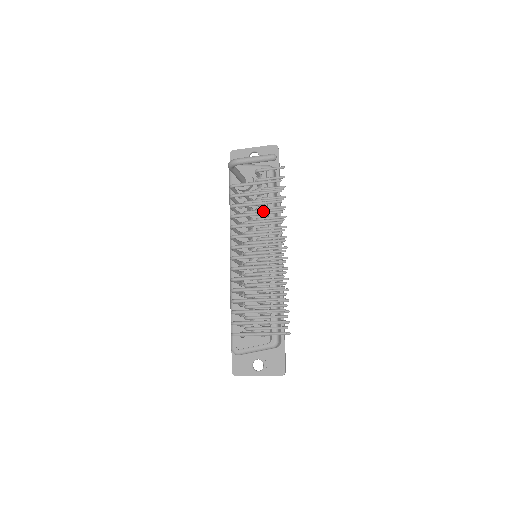
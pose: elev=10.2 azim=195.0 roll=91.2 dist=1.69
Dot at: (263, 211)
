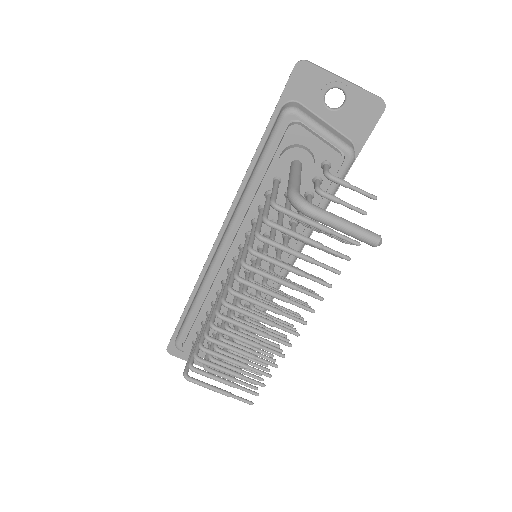
Dot at: occluded
